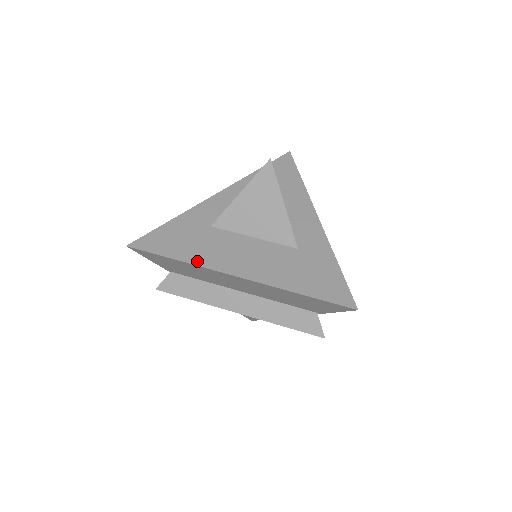
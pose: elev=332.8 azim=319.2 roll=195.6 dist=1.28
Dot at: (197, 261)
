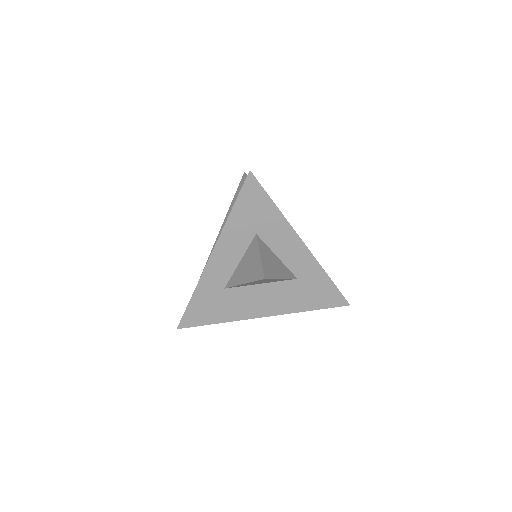
Dot at: (232, 319)
